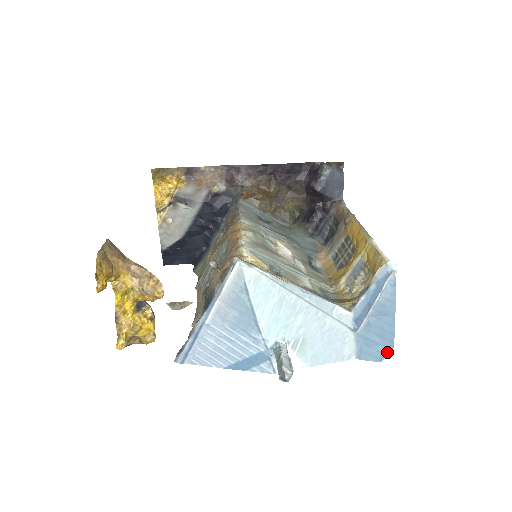
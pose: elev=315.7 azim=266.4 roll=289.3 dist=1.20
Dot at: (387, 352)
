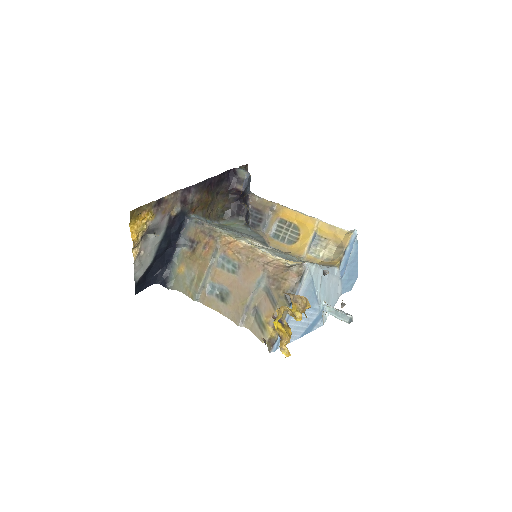
Dot at: occluded
